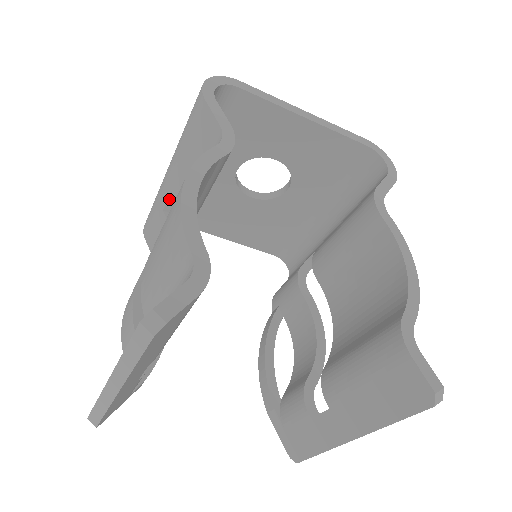
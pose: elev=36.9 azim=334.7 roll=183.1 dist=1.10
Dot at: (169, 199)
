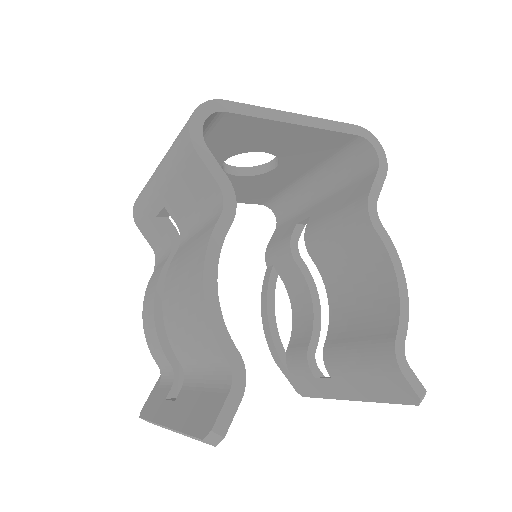
Dot at: (162, 210)
